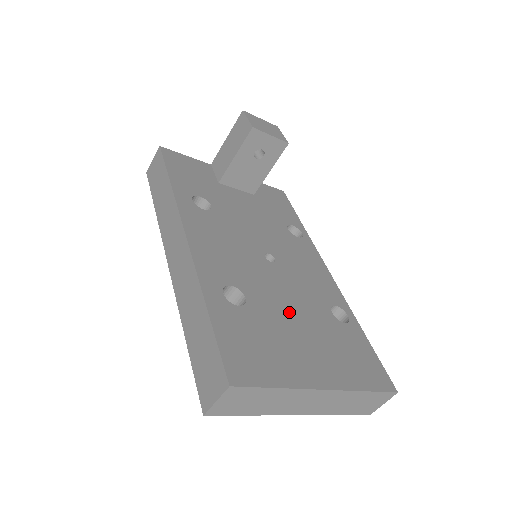
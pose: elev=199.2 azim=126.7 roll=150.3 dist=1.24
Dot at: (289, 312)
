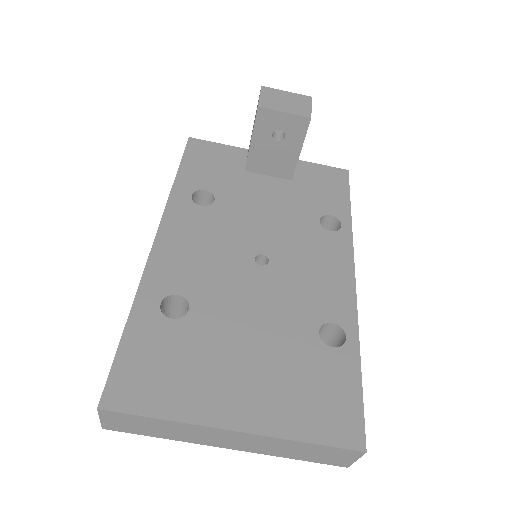
Dot at: (244, 329)
